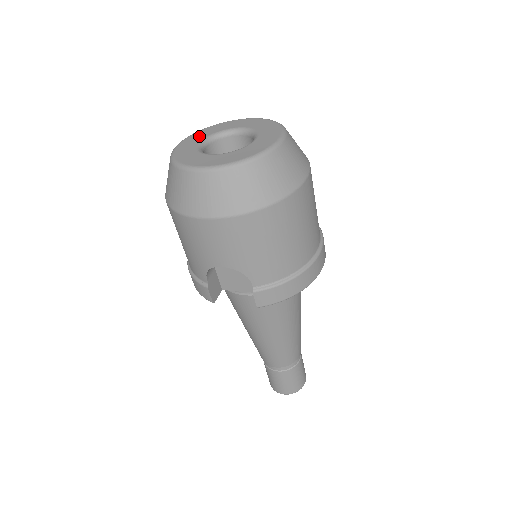
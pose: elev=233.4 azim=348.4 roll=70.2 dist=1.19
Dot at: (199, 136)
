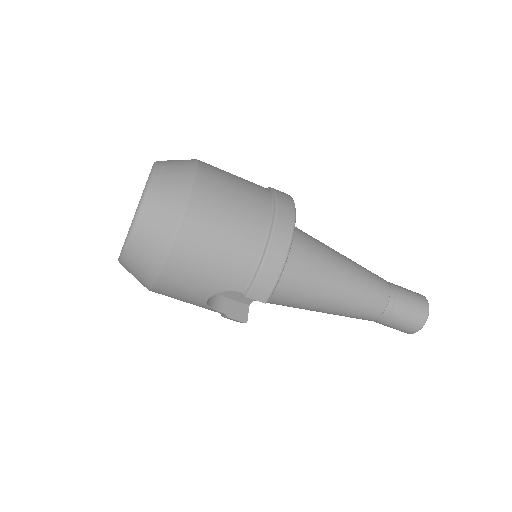
Dot at: occluded
